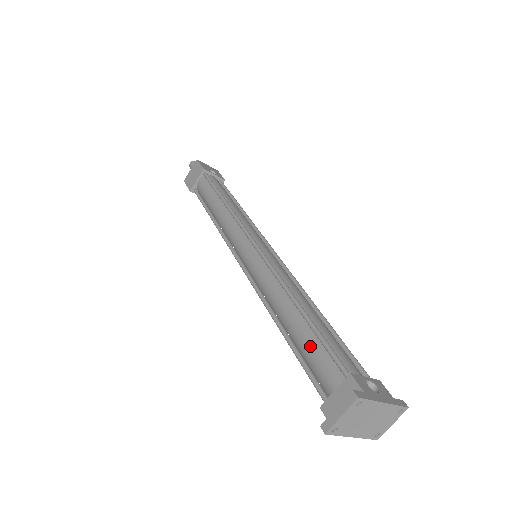
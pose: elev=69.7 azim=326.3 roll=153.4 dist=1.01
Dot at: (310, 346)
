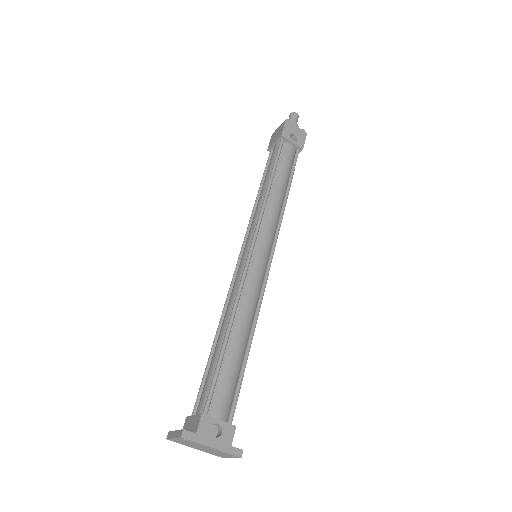
Dot at: (211, 369)
